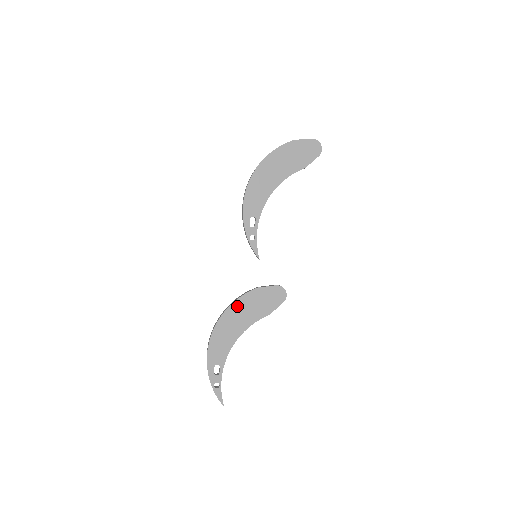
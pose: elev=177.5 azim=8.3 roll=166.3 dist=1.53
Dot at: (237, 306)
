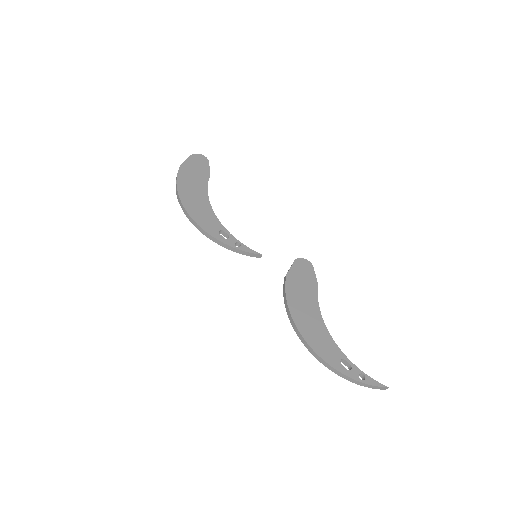
Dot at: (292, 301)
